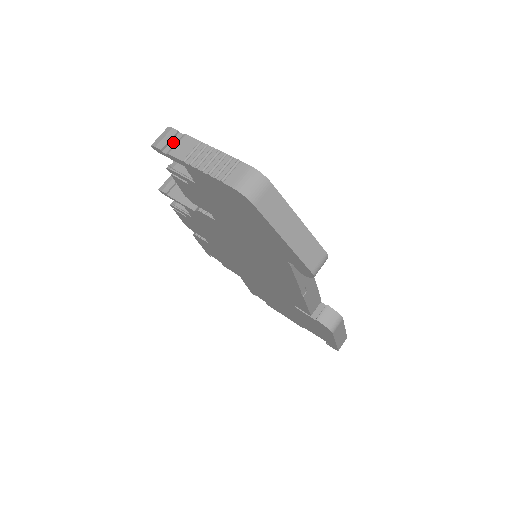
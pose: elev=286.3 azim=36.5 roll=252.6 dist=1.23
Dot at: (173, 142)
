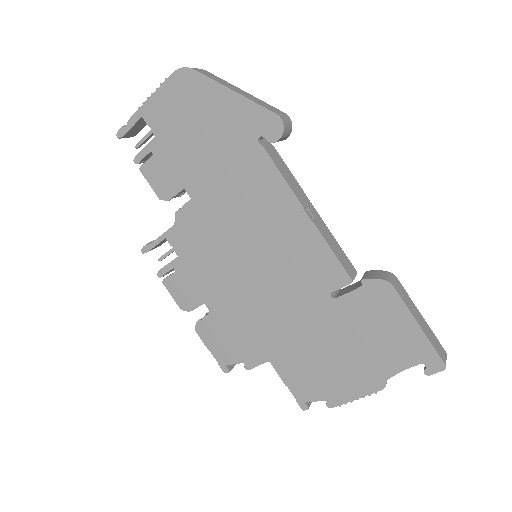
Dot at: occluded
